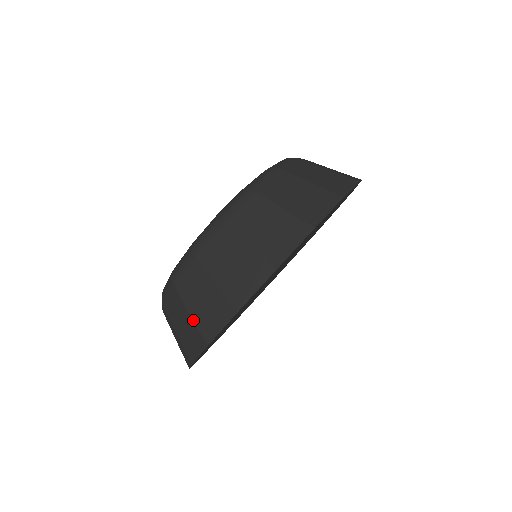
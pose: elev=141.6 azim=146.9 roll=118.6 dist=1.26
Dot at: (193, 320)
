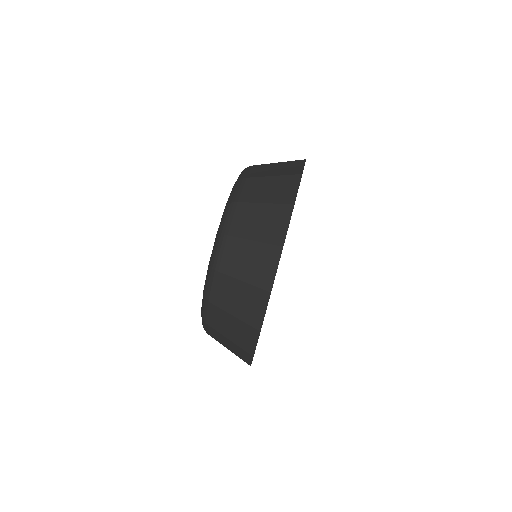
Dot at: (234, 343)
